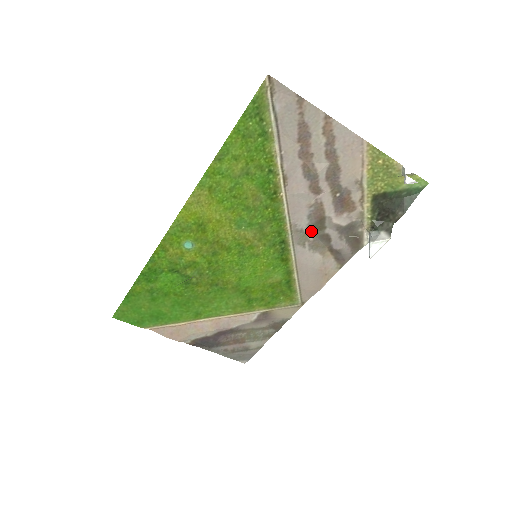
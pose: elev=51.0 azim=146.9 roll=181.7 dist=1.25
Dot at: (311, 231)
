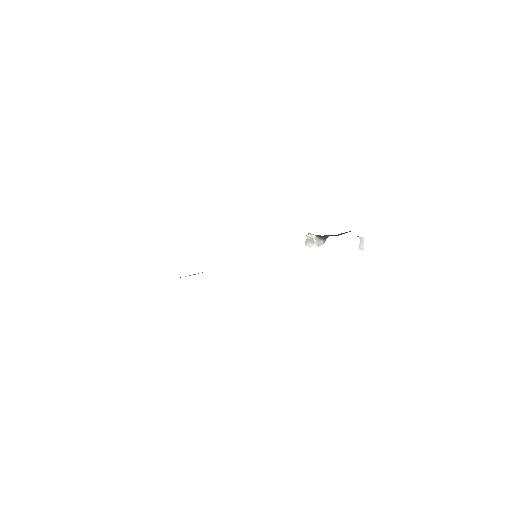
Dot at: occluded
